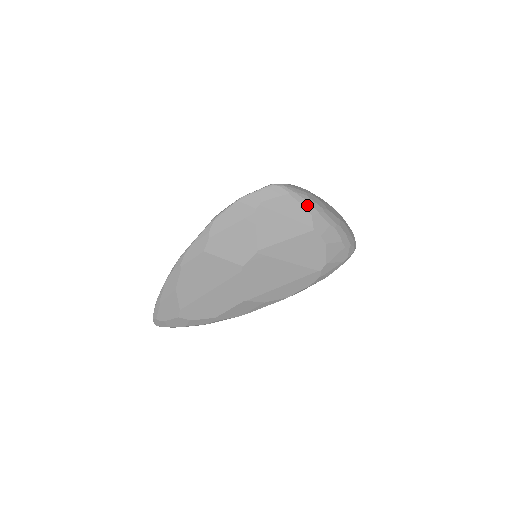
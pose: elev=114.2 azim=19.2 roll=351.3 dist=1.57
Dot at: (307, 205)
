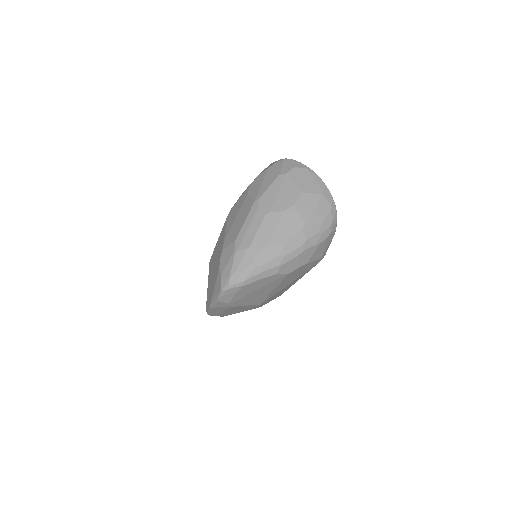
Dot at: (265, 274)
